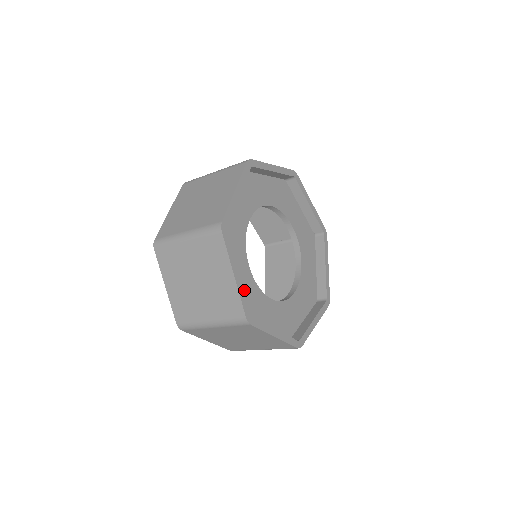
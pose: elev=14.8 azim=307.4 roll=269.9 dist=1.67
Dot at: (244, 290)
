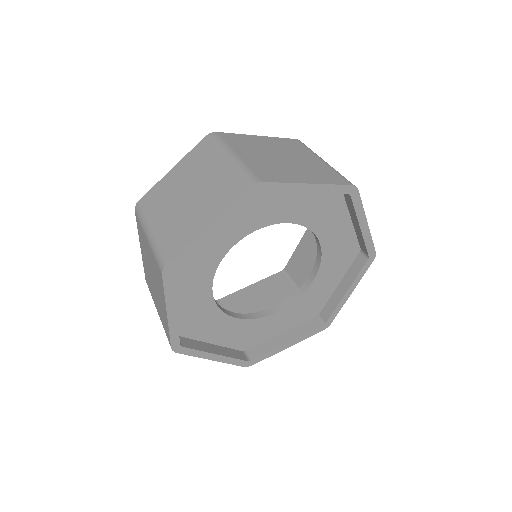
Dot at: (239, 335)
